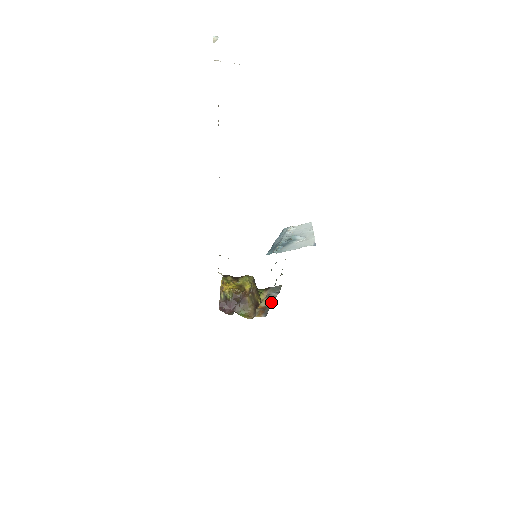
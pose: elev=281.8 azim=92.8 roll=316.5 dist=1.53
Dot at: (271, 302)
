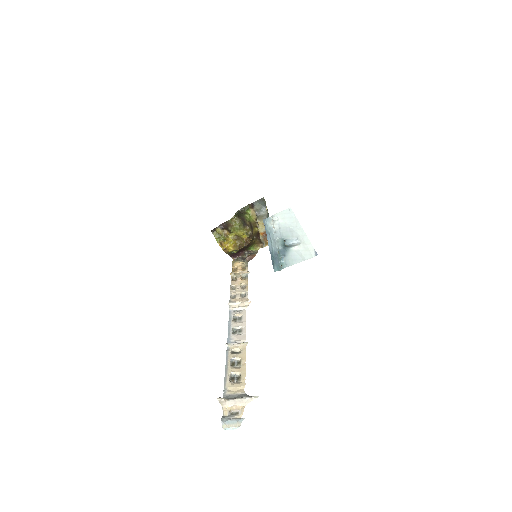
Dot at: occluded
